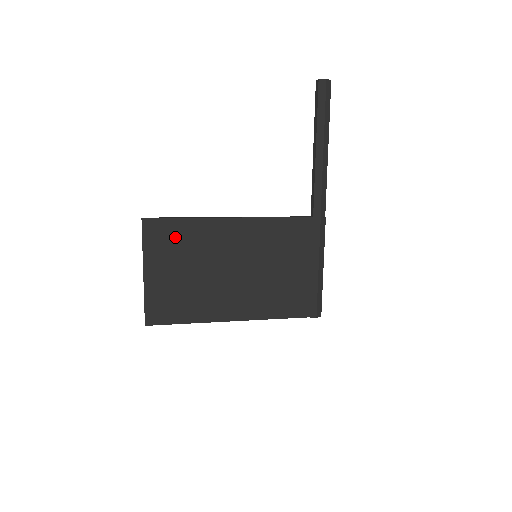
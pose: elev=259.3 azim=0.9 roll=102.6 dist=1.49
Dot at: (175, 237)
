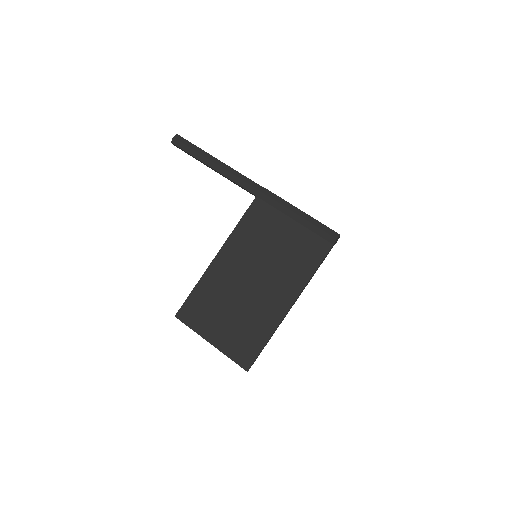
Dot at: (202, 304)
